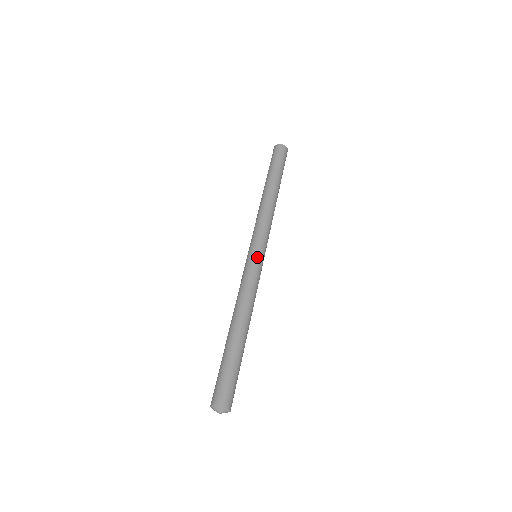
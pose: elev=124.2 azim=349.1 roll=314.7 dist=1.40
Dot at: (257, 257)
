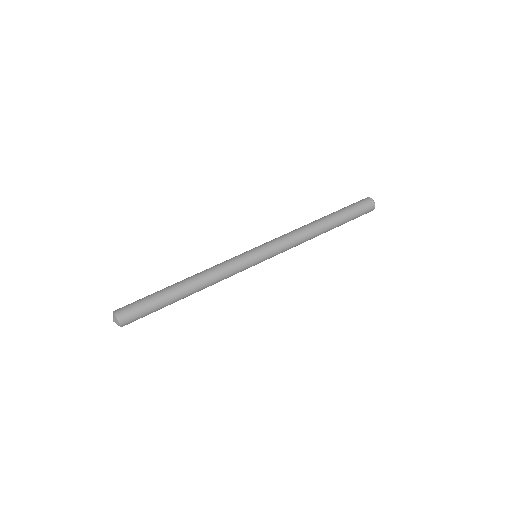
Dot at: (255, 262)
